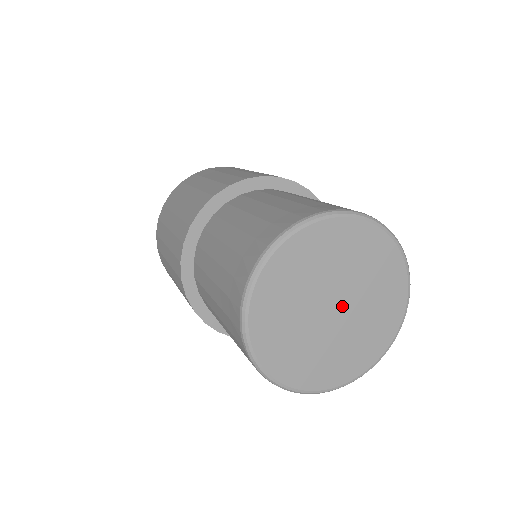
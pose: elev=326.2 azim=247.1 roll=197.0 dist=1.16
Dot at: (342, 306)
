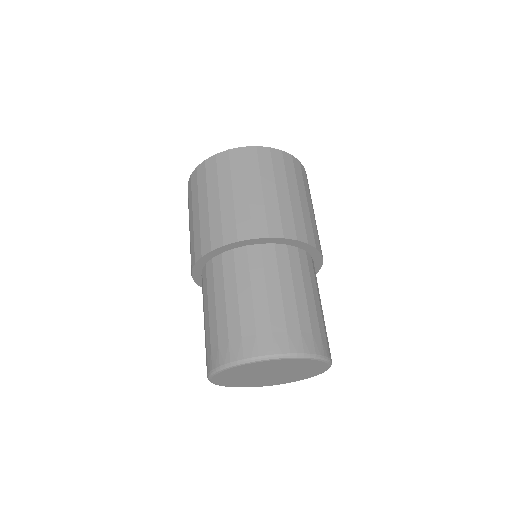
Dot at: (276, 374)
